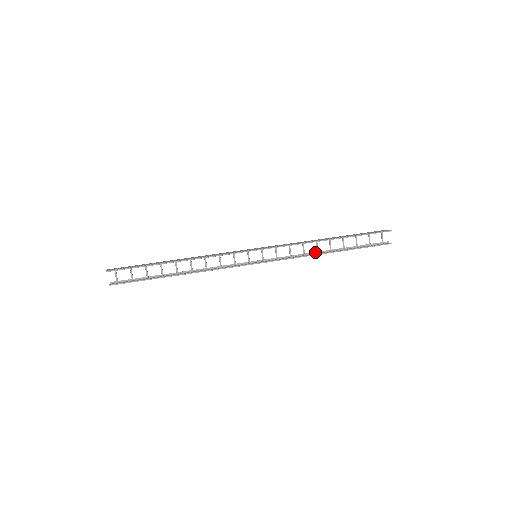
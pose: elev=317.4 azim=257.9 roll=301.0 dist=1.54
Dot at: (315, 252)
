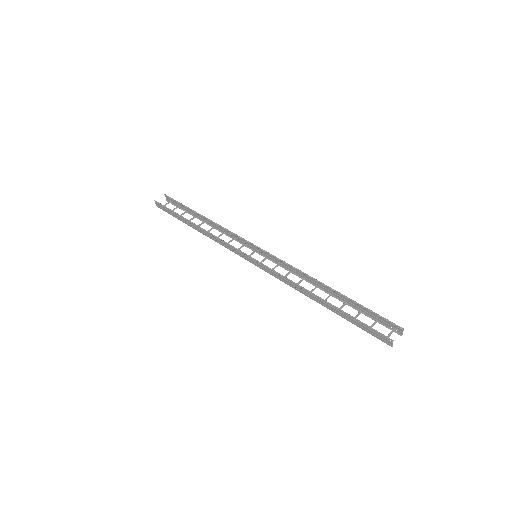
Dot at: (306, 294)
